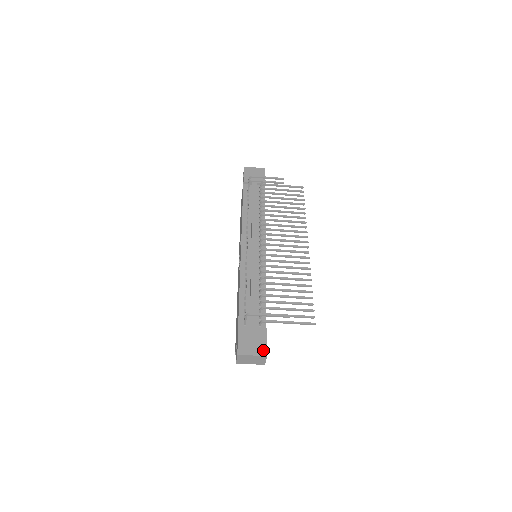
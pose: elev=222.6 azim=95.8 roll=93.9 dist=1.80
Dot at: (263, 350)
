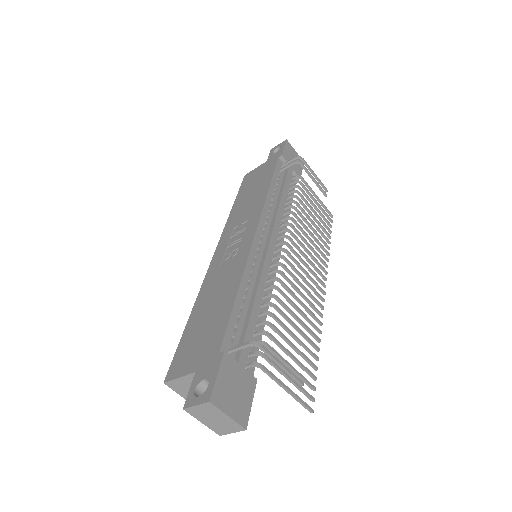
Dot at: (244, 415)
